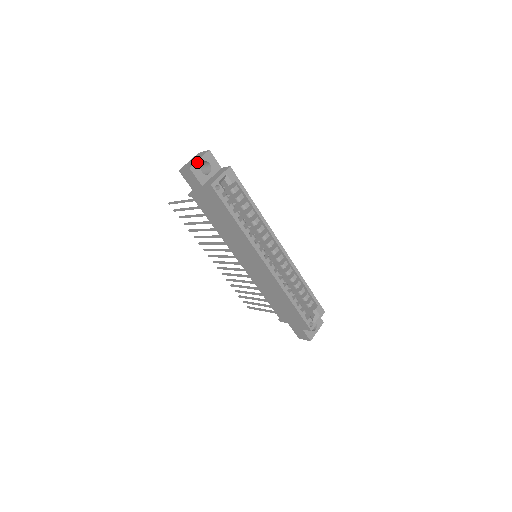
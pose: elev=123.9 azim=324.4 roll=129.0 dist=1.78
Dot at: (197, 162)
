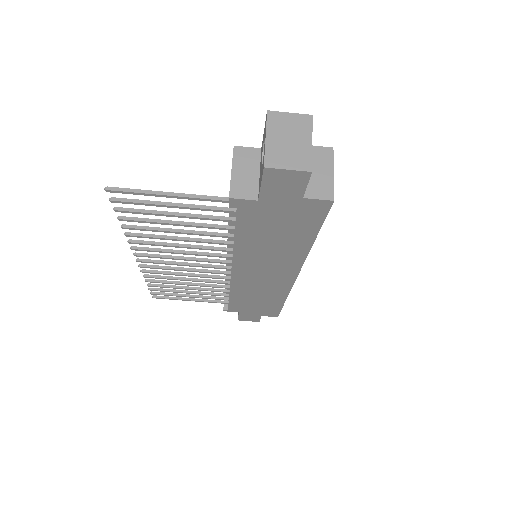
Dot at: (311, 152)
